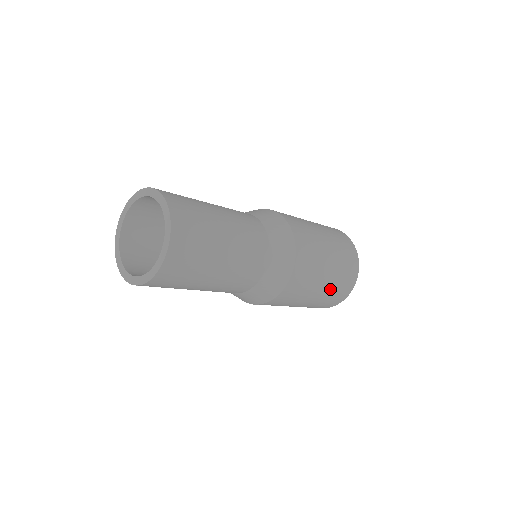
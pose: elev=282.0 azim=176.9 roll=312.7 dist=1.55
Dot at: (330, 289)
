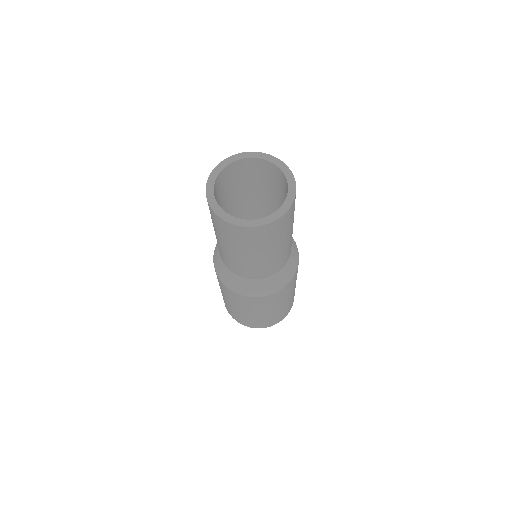
Dot at: occluded
